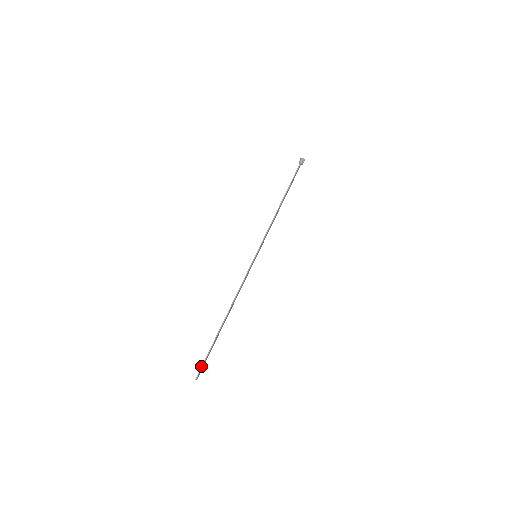
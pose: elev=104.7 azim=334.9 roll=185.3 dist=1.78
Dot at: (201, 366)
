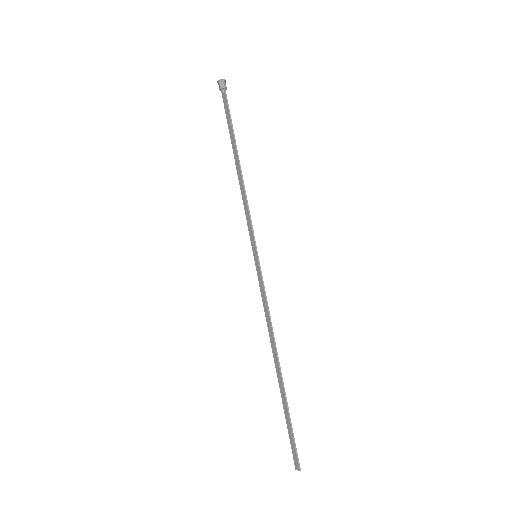
Dot at: (295, 449)
